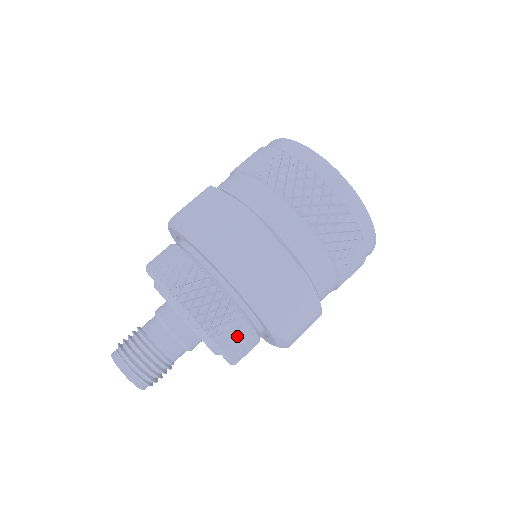
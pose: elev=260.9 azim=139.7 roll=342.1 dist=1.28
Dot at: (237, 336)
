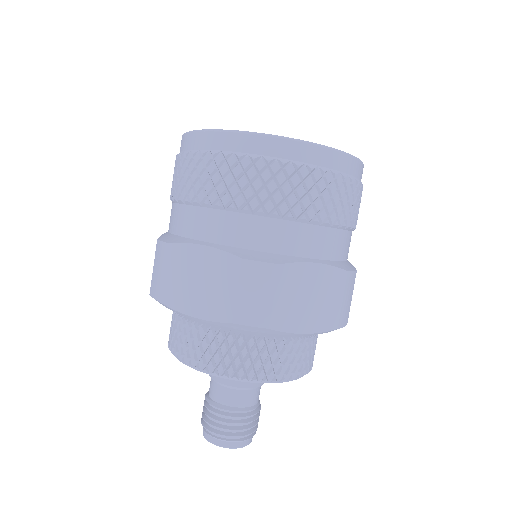
Dot at: (287, 359)
